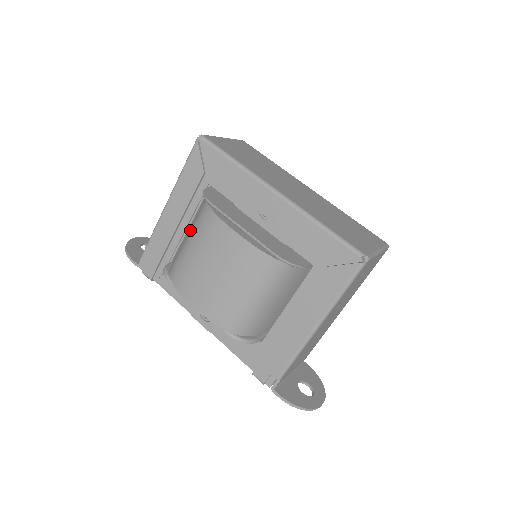
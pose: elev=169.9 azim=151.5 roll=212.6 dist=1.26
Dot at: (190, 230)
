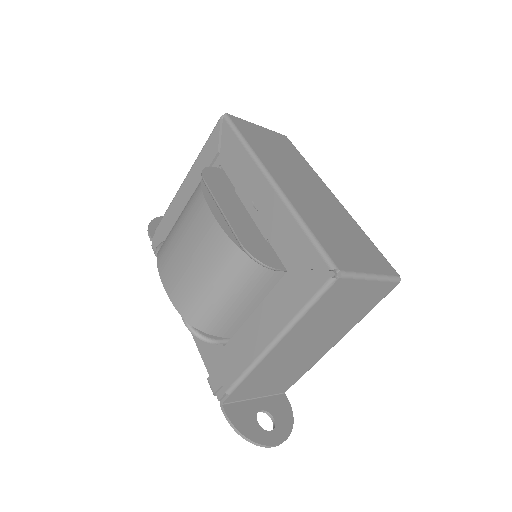
Dot at: occluded
